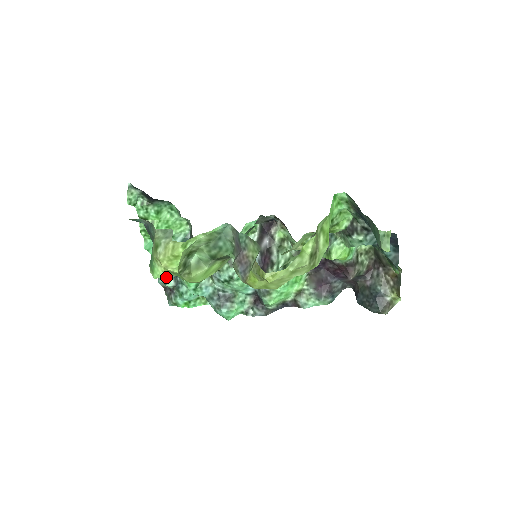
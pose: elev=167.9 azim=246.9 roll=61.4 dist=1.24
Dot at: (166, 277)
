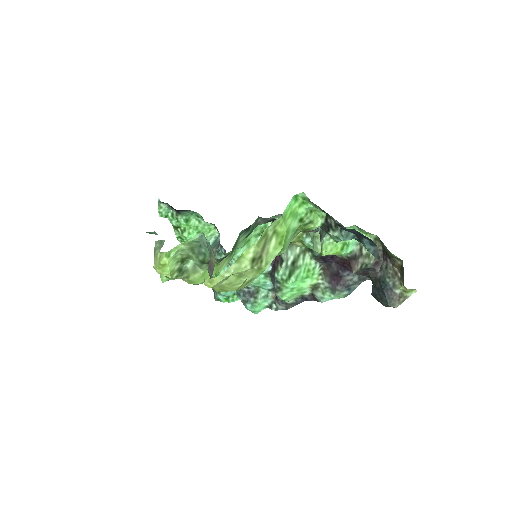
Dot at: occluded
